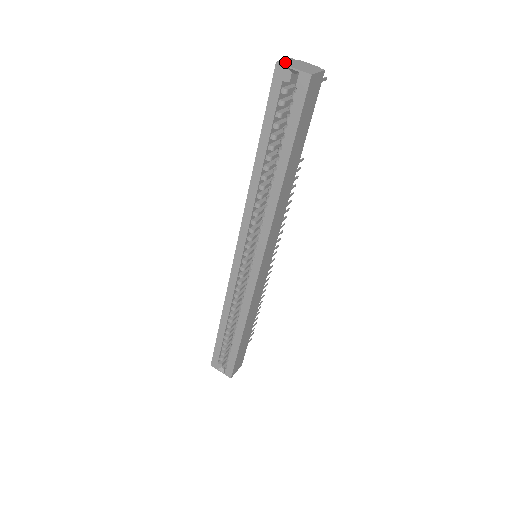
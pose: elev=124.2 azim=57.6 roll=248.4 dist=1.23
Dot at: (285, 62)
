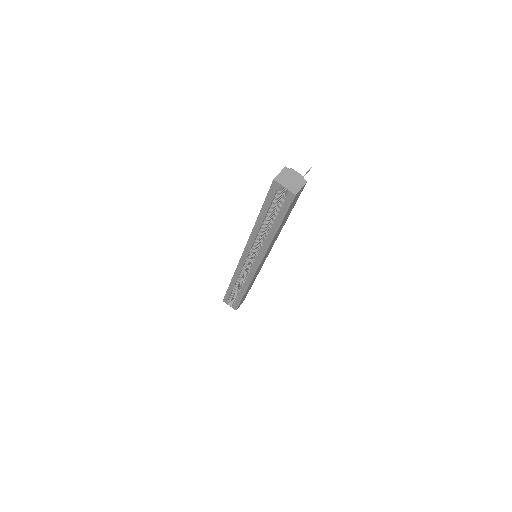
Dot at: (280, 178)
